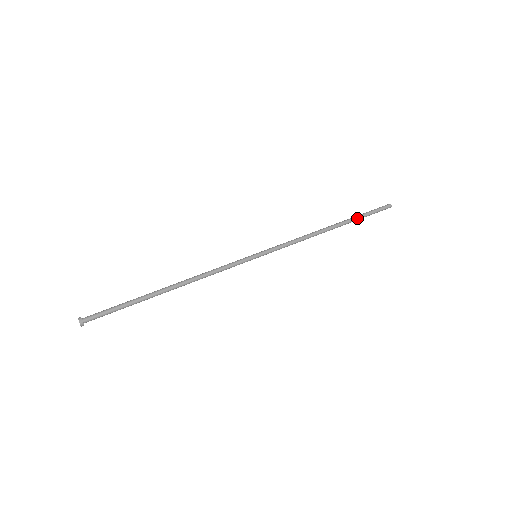
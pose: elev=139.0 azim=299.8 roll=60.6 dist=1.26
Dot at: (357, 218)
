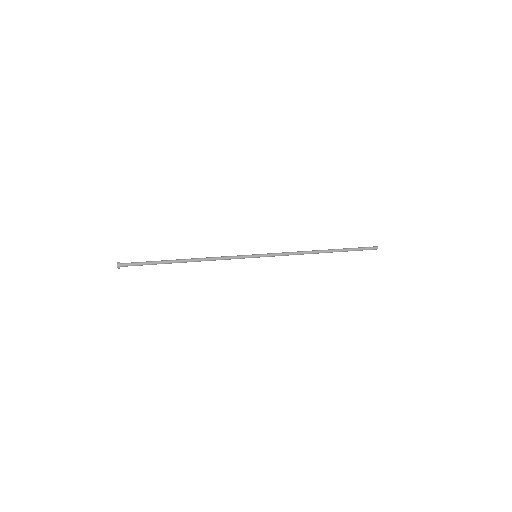
Dot at: (345, 250)
